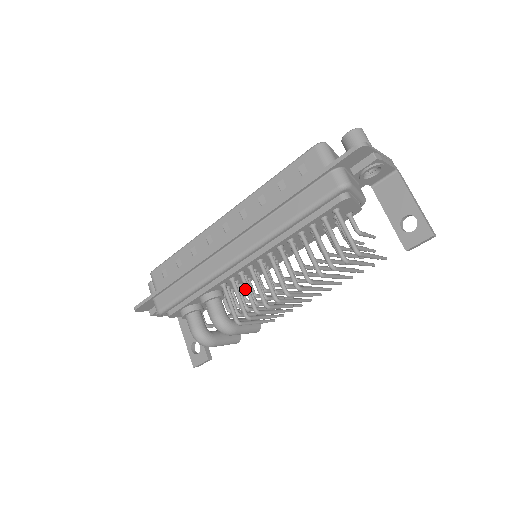
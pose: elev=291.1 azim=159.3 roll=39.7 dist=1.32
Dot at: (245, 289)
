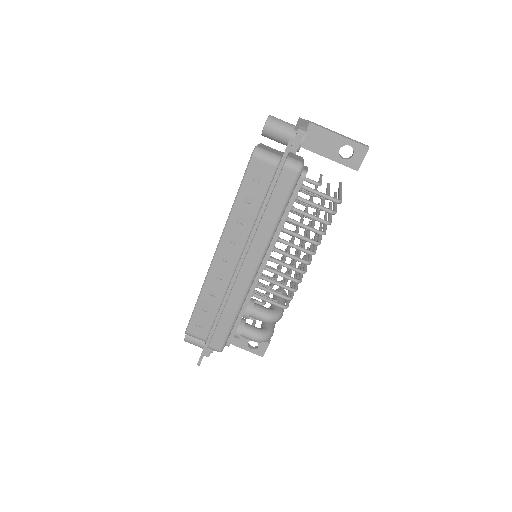
Dot at: (274, 284)
